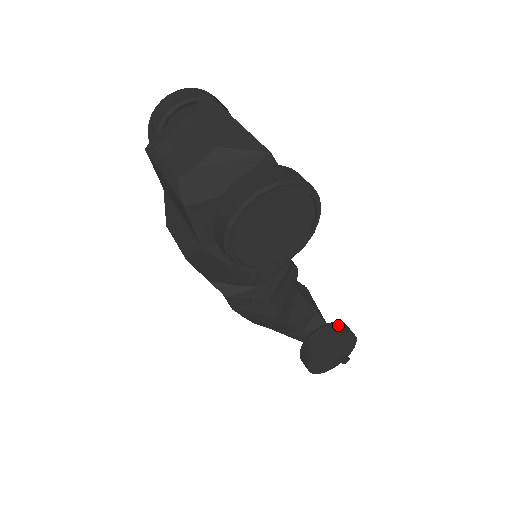
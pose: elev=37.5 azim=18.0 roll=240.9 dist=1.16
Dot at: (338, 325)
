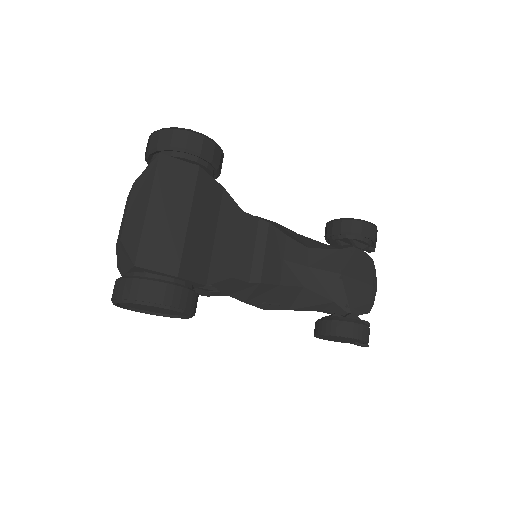
Dot at: (340, 325)
